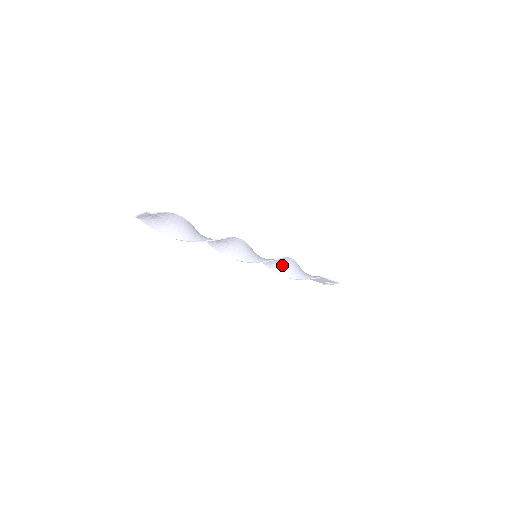
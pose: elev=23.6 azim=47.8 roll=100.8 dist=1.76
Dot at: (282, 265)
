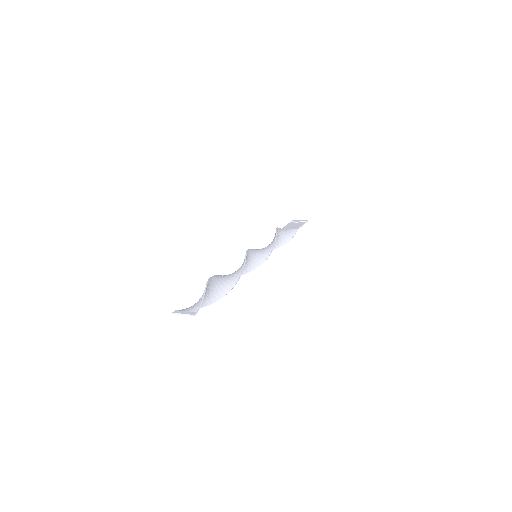
Dot at: occluded
